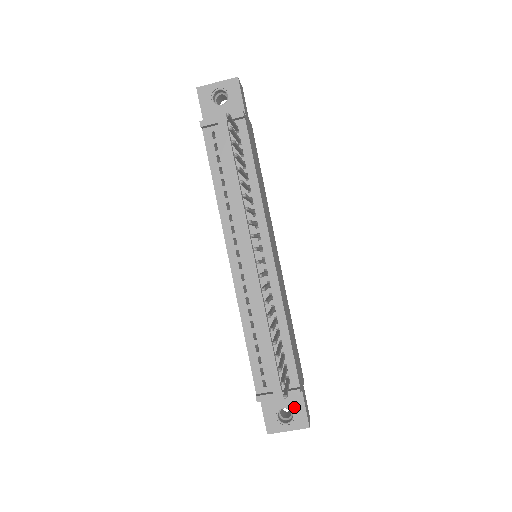
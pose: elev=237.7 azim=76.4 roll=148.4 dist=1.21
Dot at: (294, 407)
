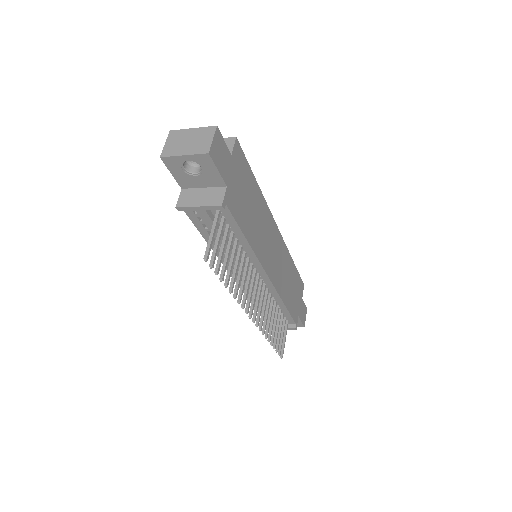
Dot at: occluded
